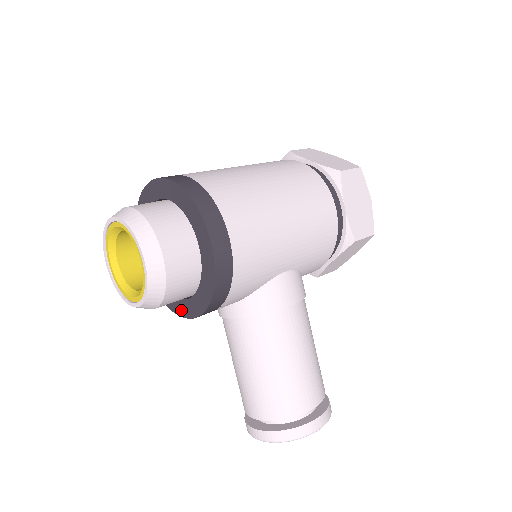
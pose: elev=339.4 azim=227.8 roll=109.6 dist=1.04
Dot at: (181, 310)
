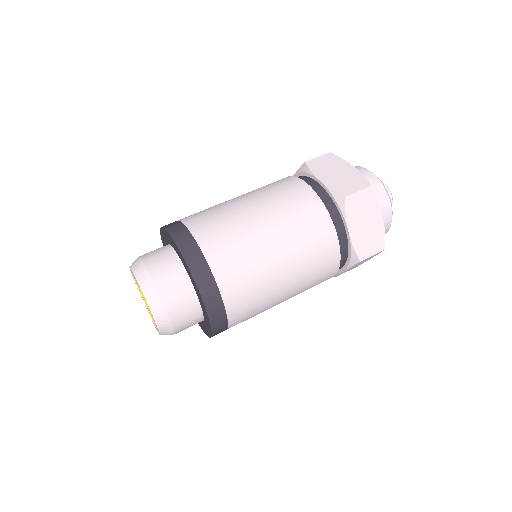
Dot at: occluded
